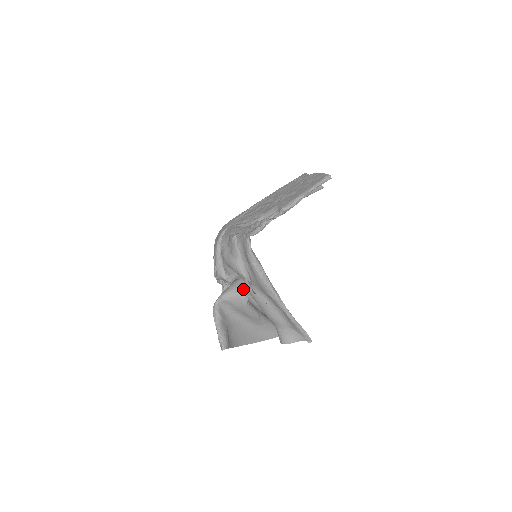
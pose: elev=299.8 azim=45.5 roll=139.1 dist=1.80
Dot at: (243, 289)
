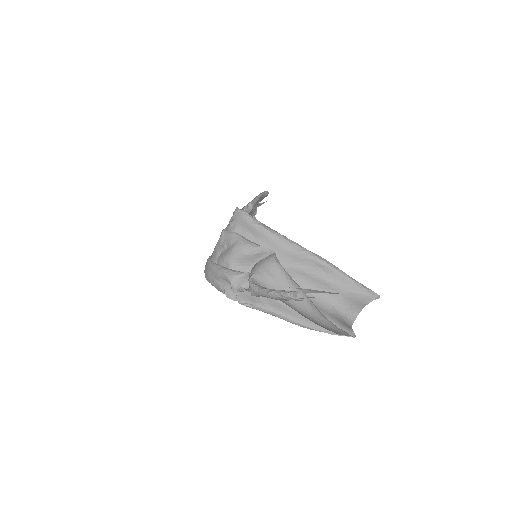
Dot at: (267, 257)
